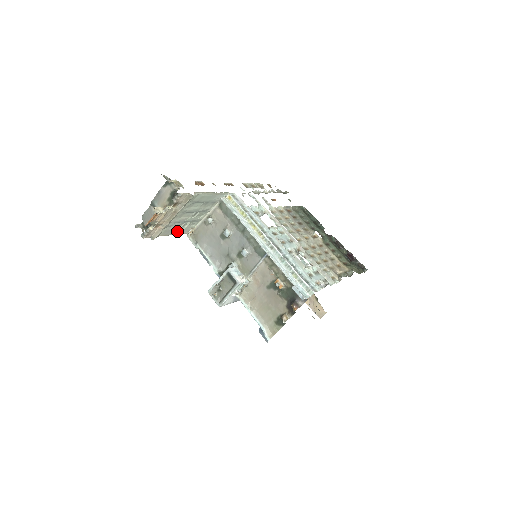
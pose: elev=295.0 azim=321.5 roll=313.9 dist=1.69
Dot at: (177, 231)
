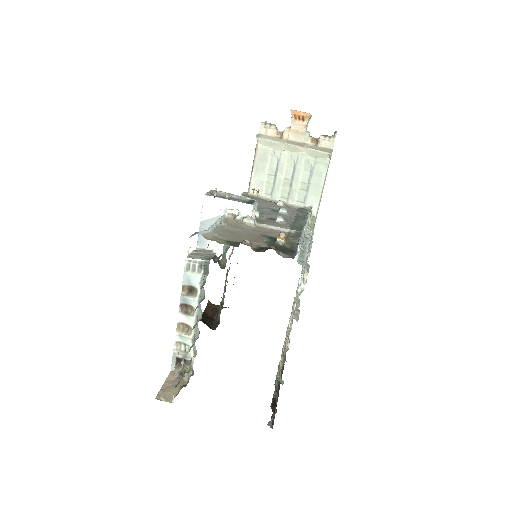
Dot at: (259, 171)
